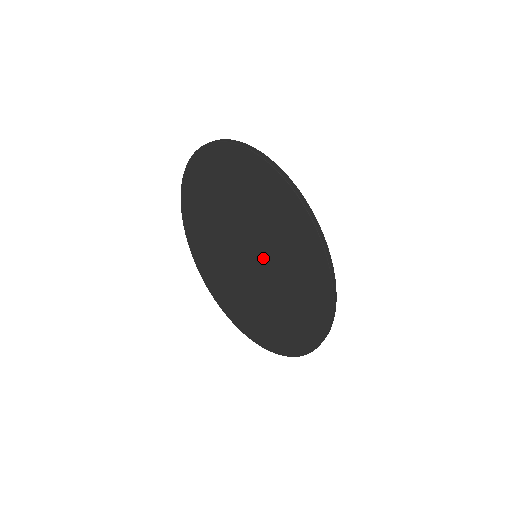
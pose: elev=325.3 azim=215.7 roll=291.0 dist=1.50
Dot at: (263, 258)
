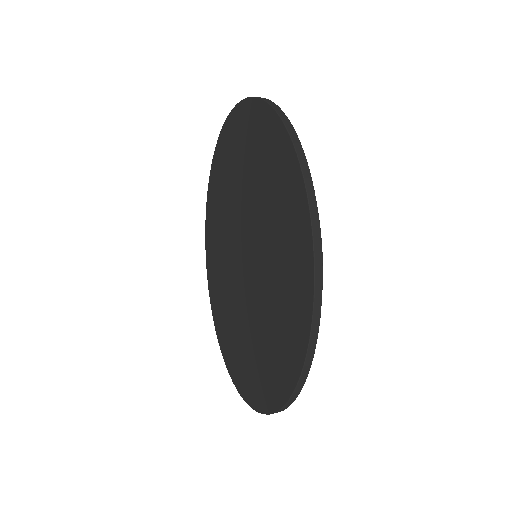
Dot at: (257, 253)
